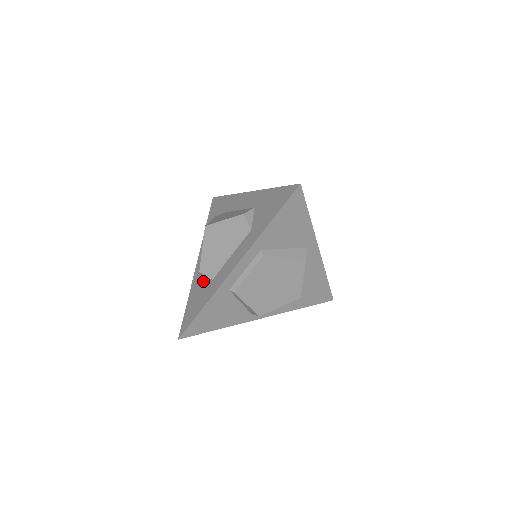
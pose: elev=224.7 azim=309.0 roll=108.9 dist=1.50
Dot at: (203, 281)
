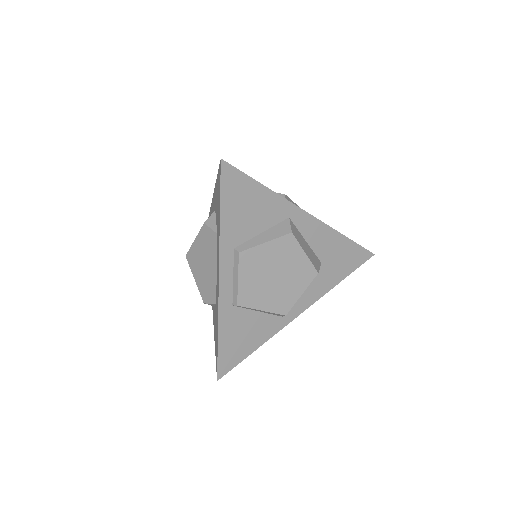
Dot at: (214, 310)
